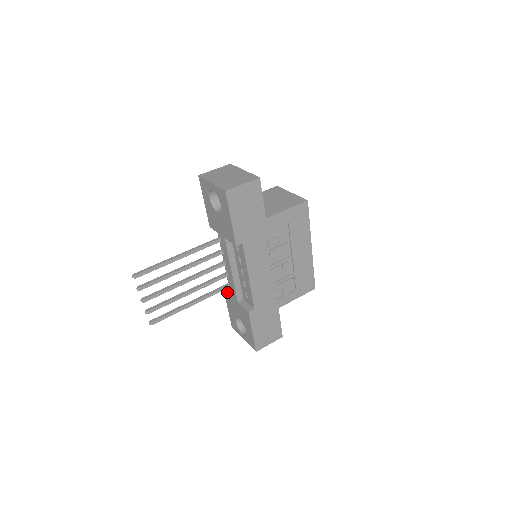
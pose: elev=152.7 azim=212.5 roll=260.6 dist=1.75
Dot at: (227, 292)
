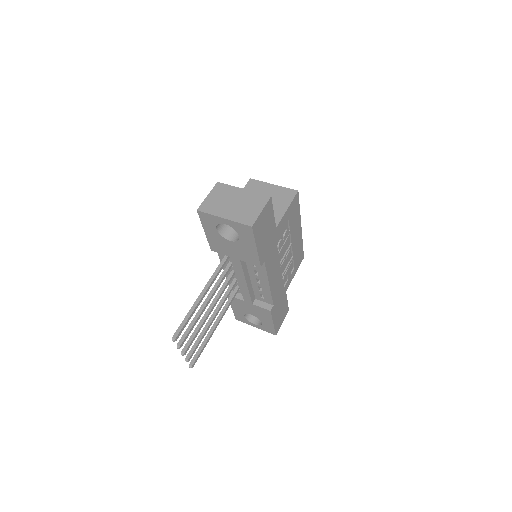
Dot at: occluded
